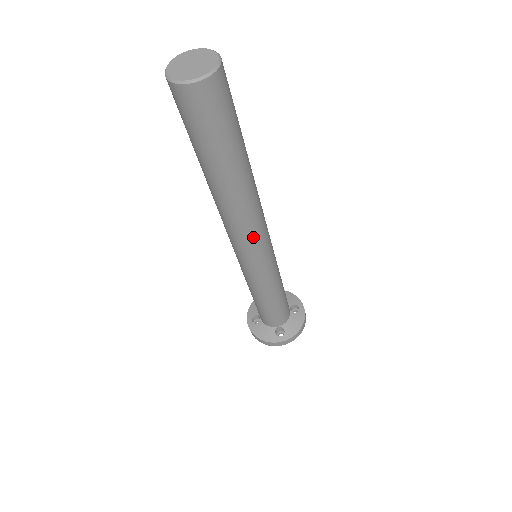
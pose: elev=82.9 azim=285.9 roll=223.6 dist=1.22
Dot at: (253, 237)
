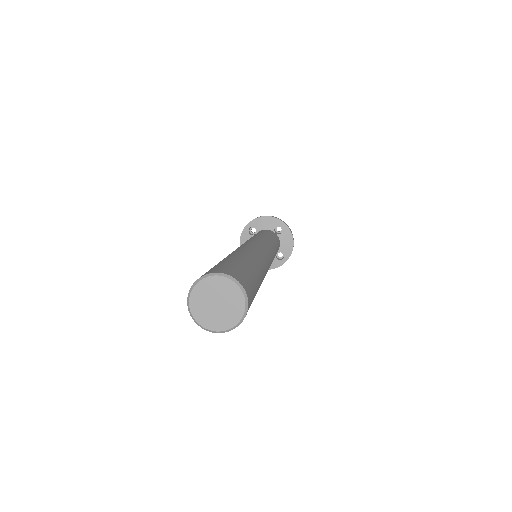
Dot at: occluded
